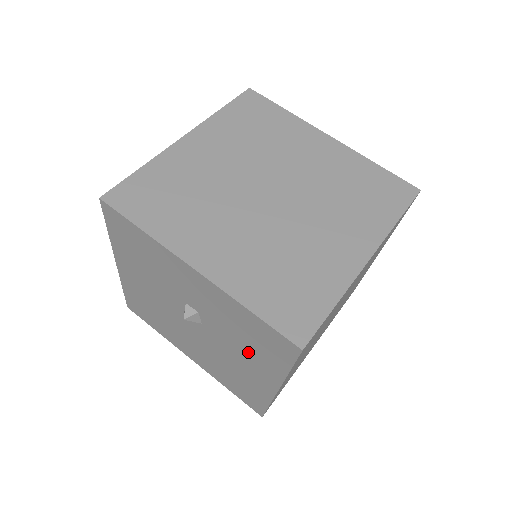
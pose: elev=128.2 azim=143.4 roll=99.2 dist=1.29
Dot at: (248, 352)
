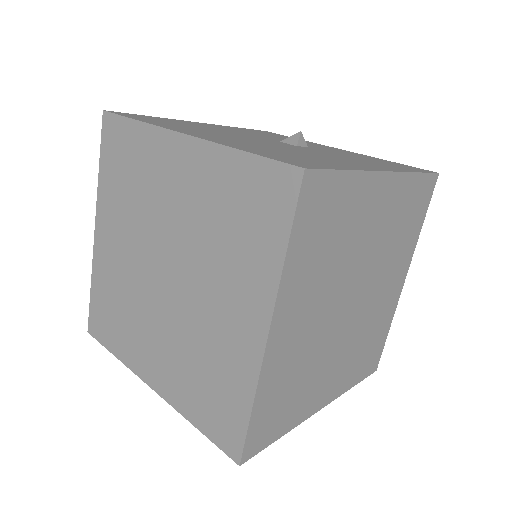
Dot at: occluded
